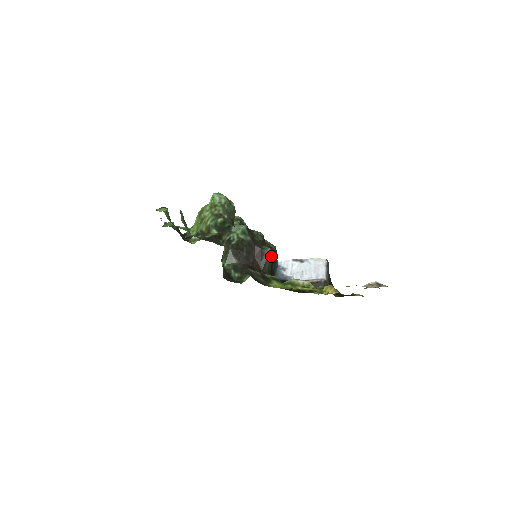
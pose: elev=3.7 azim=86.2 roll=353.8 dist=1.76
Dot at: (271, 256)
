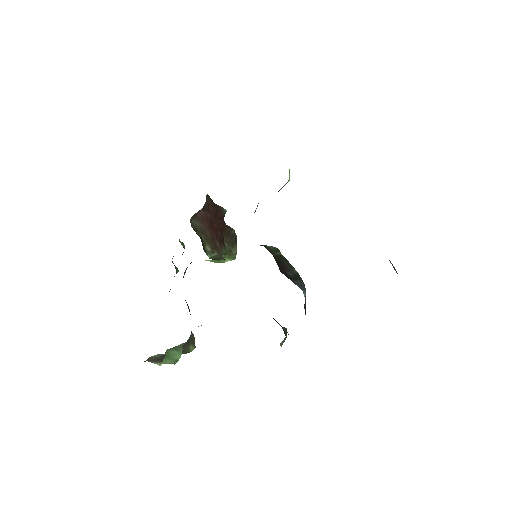
Dot at: (276, 250)
